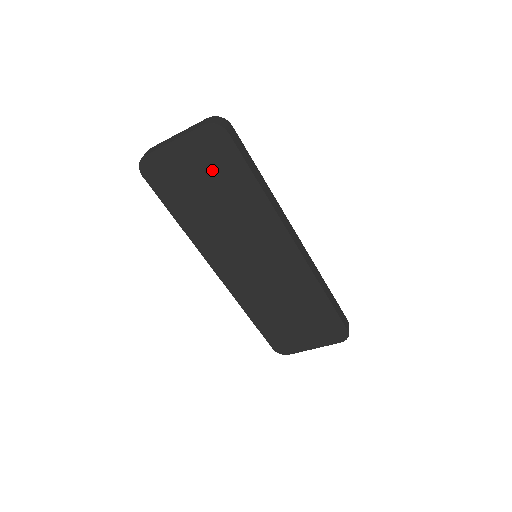
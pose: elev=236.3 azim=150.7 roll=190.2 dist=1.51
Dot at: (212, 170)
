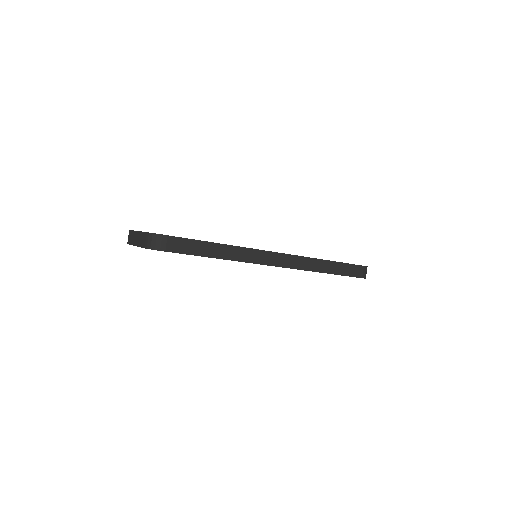
Dot at: occluded
